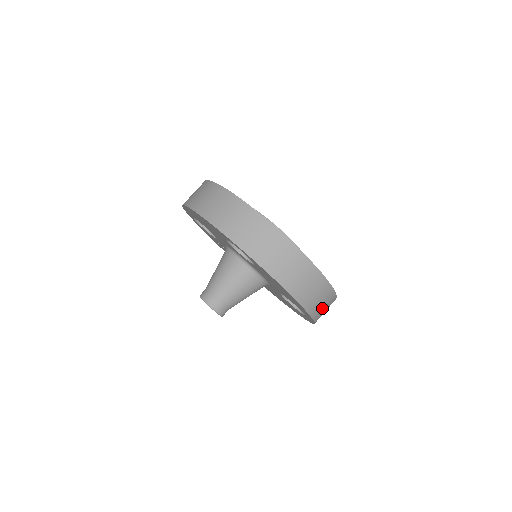
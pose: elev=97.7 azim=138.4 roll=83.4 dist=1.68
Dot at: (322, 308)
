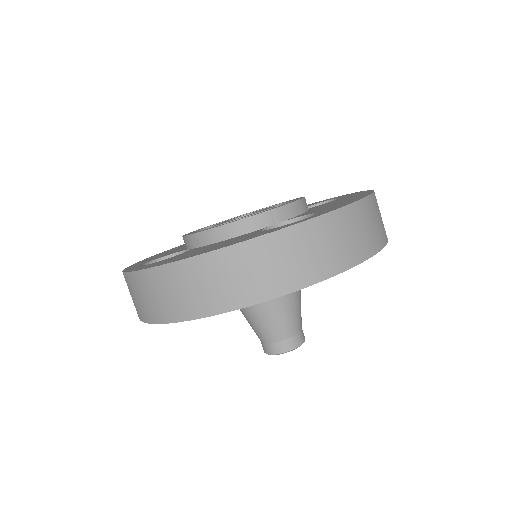
Dot at: occluded
